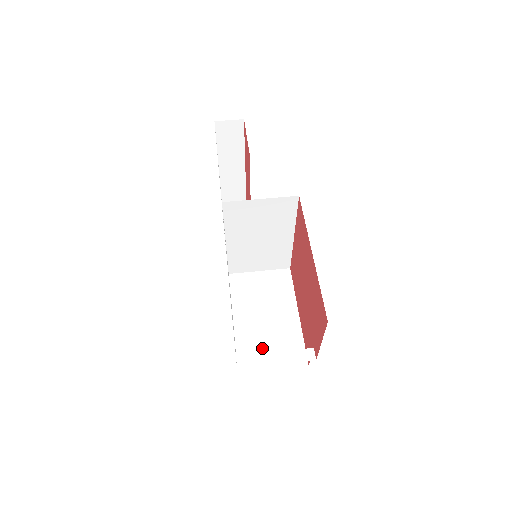
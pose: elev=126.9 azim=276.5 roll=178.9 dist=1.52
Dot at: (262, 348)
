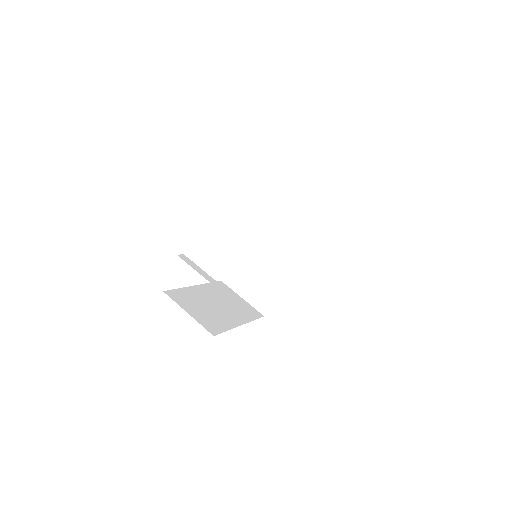
Dot at: (195, 304)
